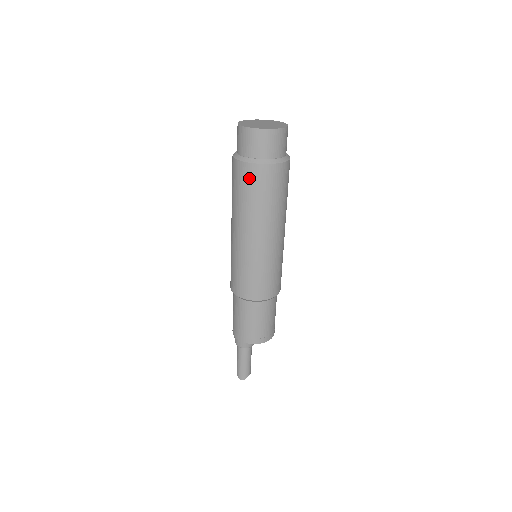
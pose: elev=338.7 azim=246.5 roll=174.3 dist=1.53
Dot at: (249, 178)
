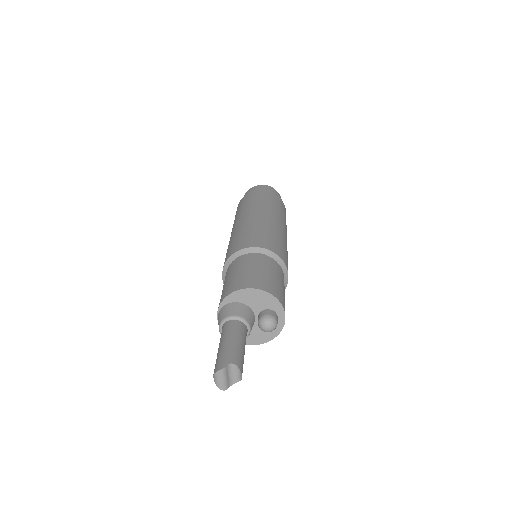
Dot at: (241, 202)
